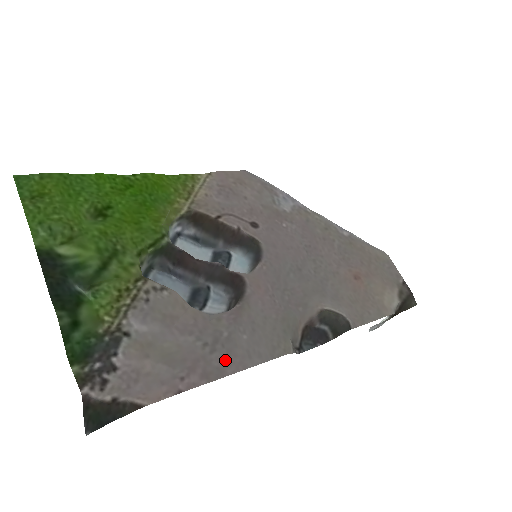
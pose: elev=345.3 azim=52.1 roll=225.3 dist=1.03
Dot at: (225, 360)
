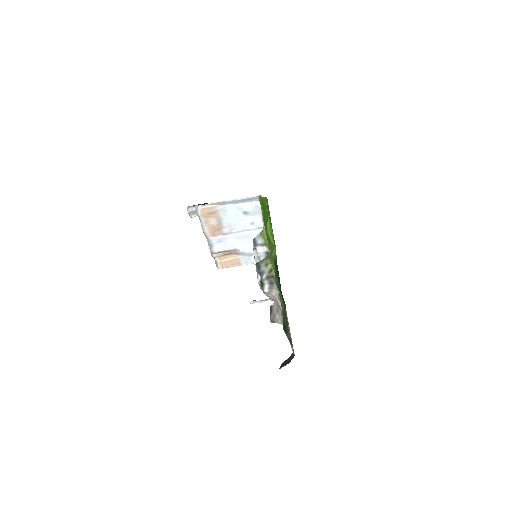
Dot at: occluded
